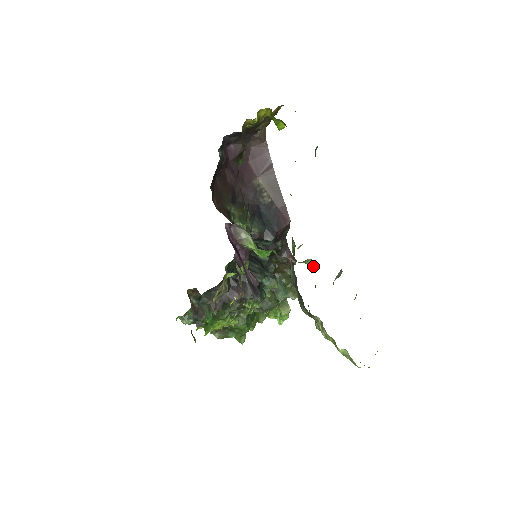
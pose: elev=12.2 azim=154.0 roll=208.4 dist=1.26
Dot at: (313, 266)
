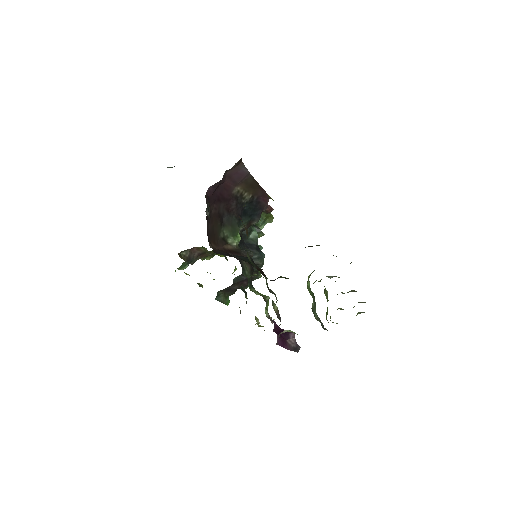
Dot at: occluded
